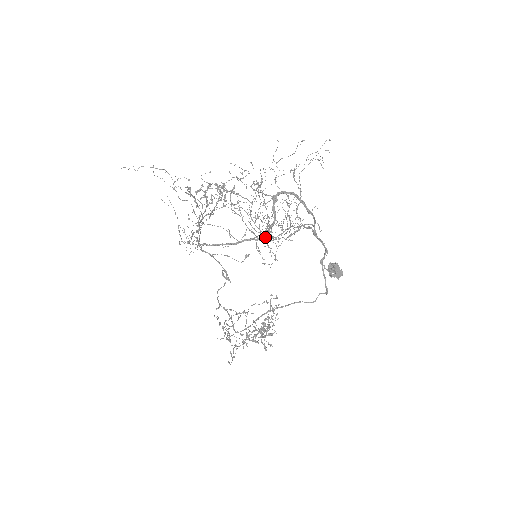
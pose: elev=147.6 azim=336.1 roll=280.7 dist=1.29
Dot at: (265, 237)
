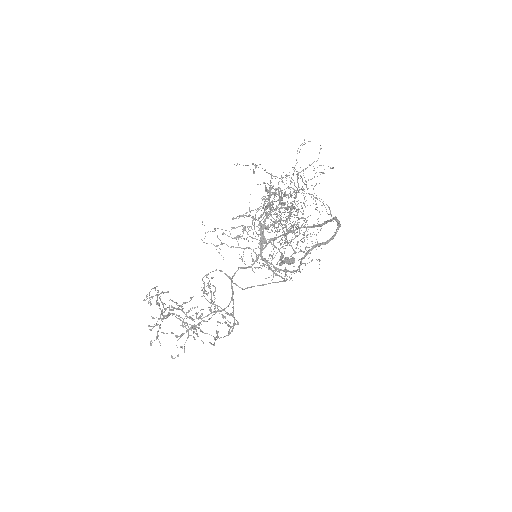
Dot at: (256, 232)
